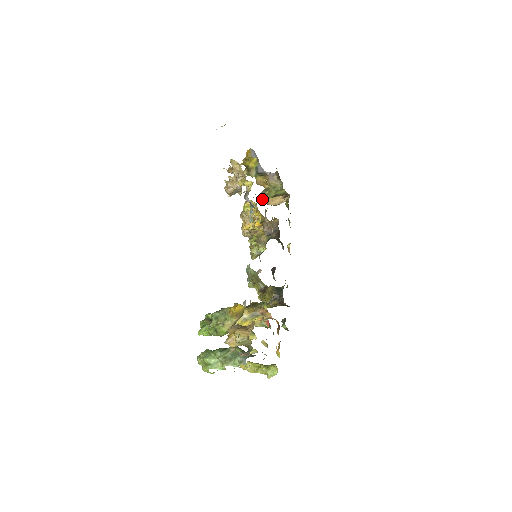
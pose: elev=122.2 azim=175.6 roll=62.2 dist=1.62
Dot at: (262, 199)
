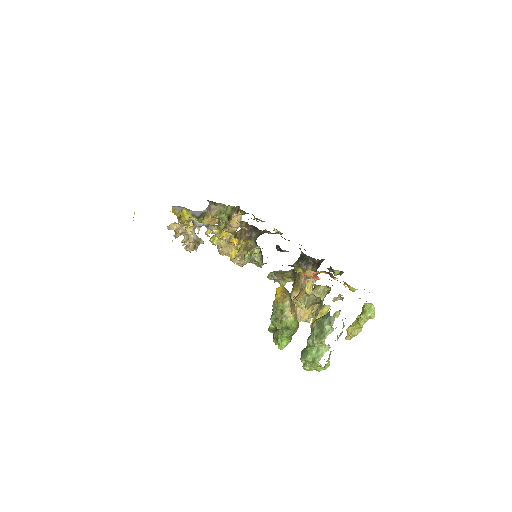
Dot at: occluded
